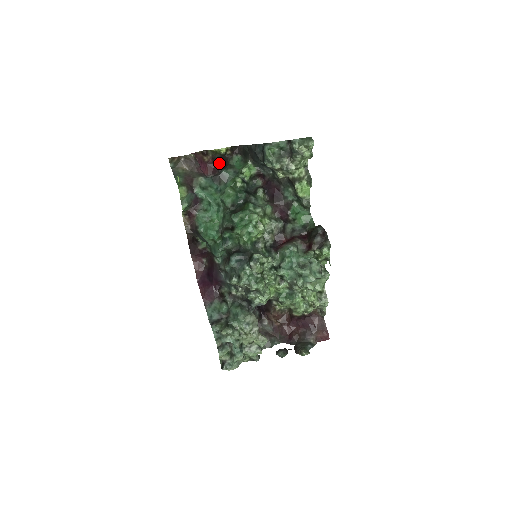
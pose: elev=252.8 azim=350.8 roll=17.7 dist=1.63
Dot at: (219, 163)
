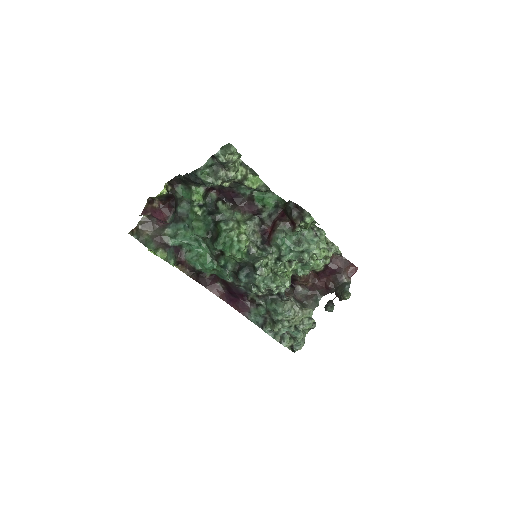
Dot at: (169, 201)
